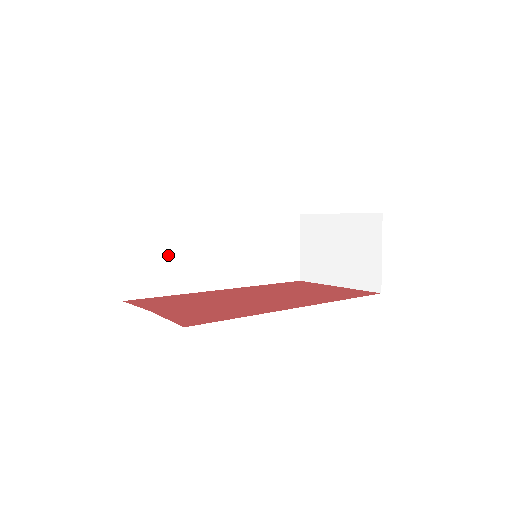
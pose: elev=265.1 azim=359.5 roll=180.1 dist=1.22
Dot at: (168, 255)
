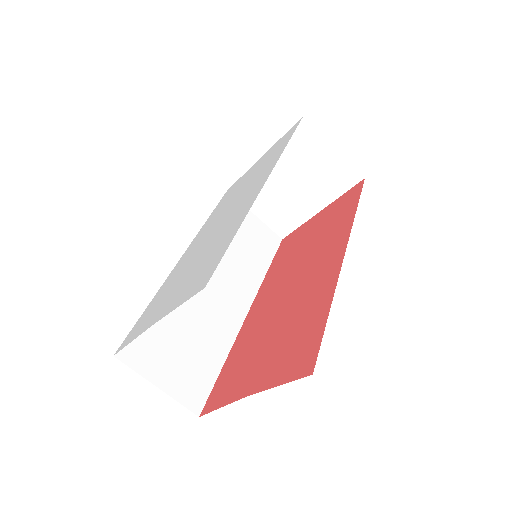
Dot at: (185, 338)
